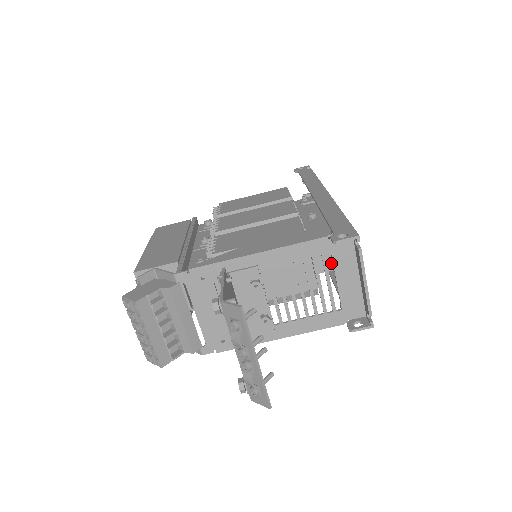
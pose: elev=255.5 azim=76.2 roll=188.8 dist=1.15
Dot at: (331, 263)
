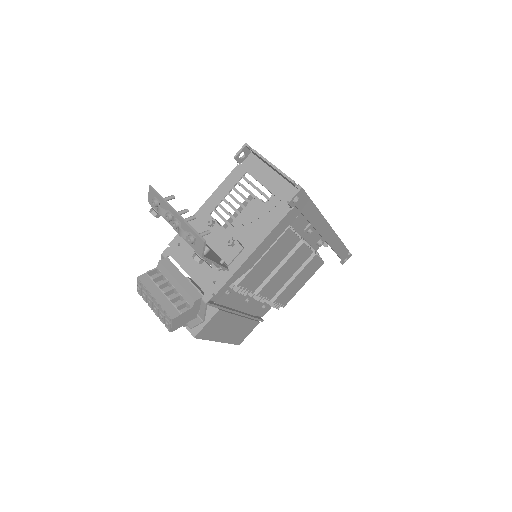
Dot at: occluded
